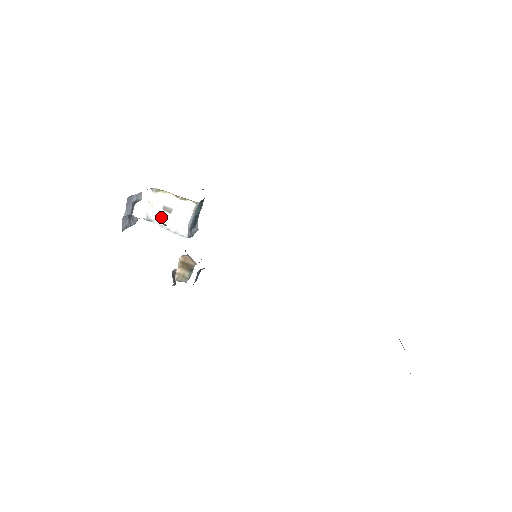
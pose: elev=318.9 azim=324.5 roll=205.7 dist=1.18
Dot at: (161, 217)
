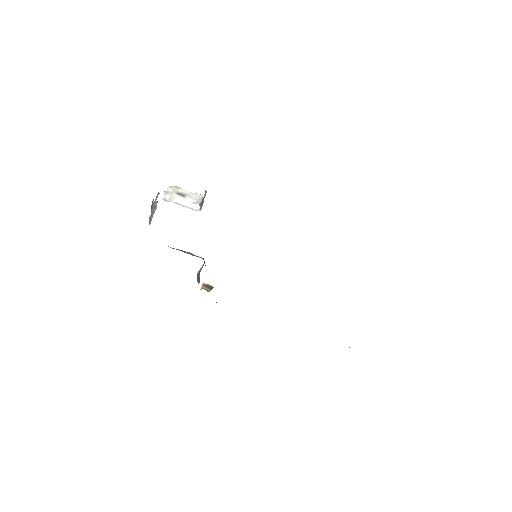
Dot at: (176, 199)
